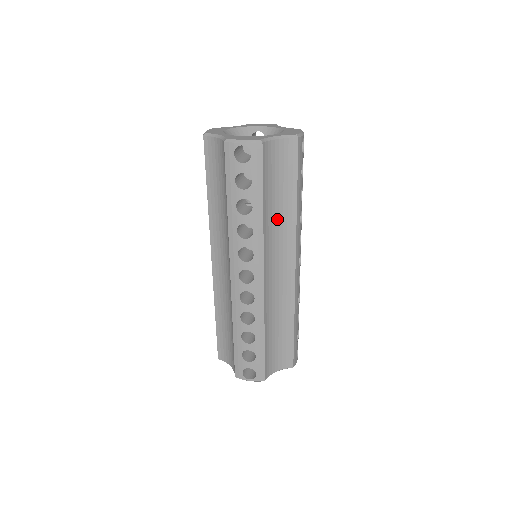
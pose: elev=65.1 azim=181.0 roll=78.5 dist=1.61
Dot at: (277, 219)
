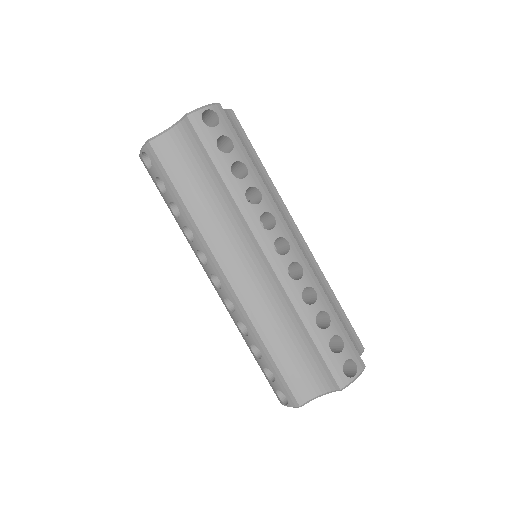
Dot at: (215, 209)
